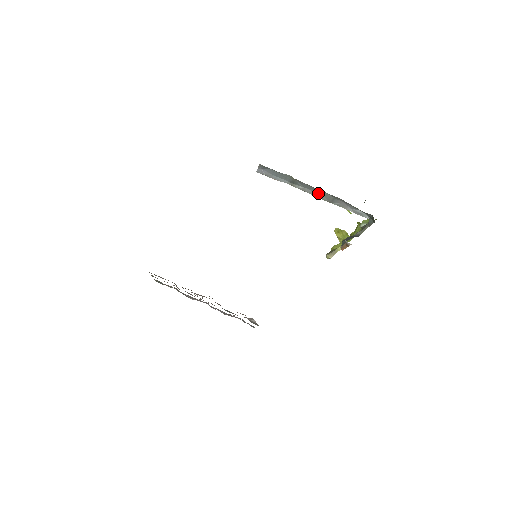
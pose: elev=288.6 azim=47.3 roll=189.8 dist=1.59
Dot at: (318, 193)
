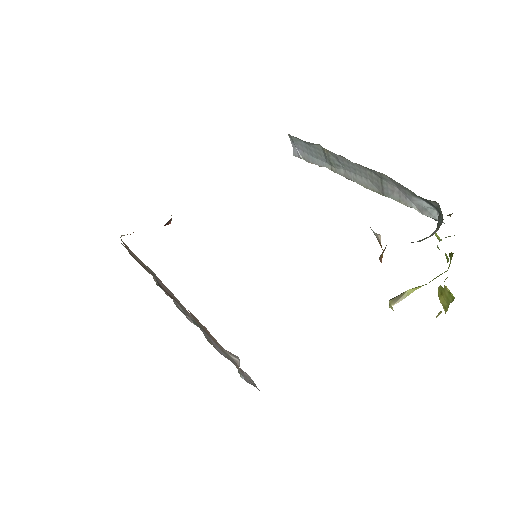
Dot at: (363, 177)
